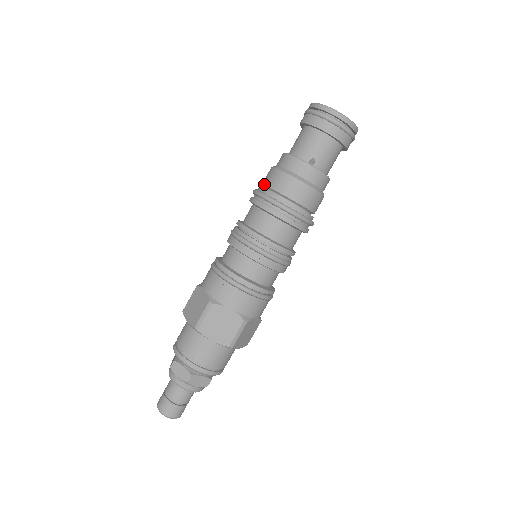
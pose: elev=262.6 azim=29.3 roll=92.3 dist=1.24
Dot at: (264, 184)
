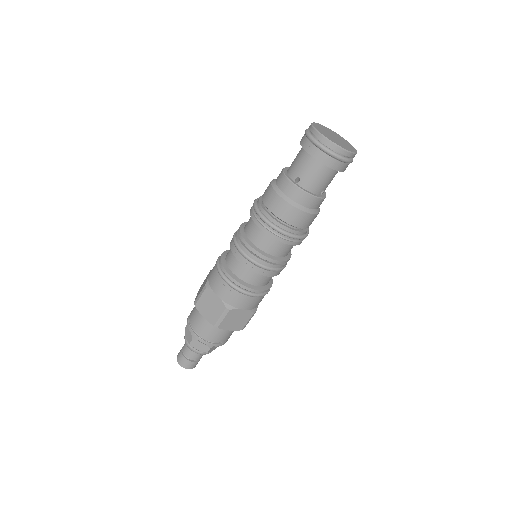
Dot at: occluded
